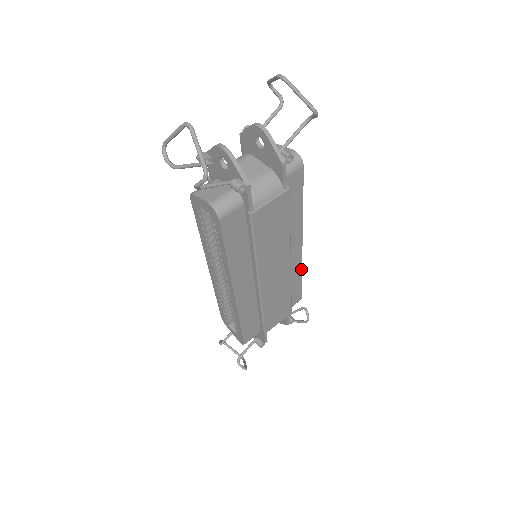
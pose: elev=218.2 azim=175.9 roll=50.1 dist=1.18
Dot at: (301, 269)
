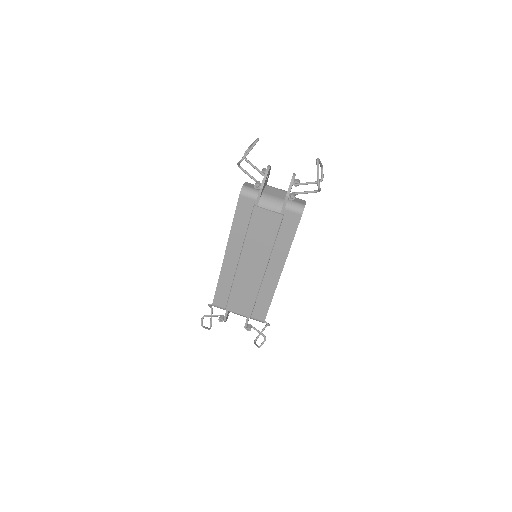
Dot at: occluded
